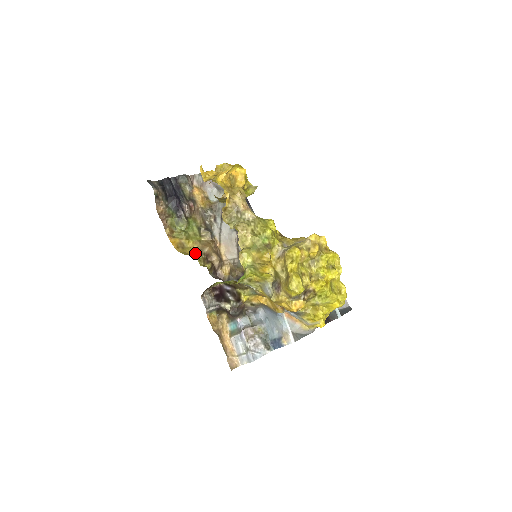
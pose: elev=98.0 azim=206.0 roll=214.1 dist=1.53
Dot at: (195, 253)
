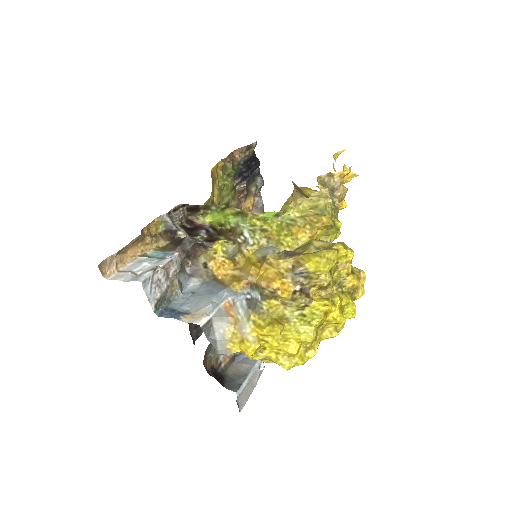
Dot at: (213, 196)
